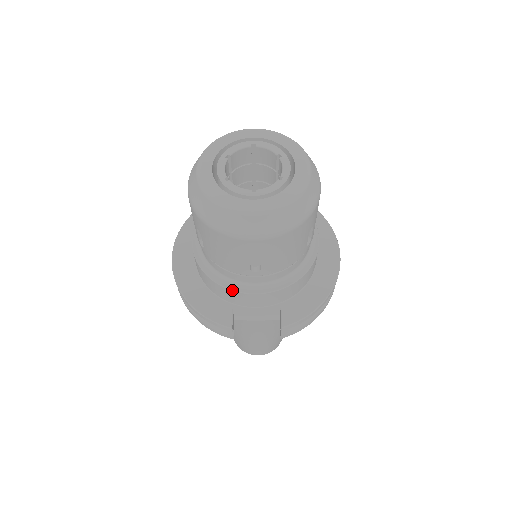
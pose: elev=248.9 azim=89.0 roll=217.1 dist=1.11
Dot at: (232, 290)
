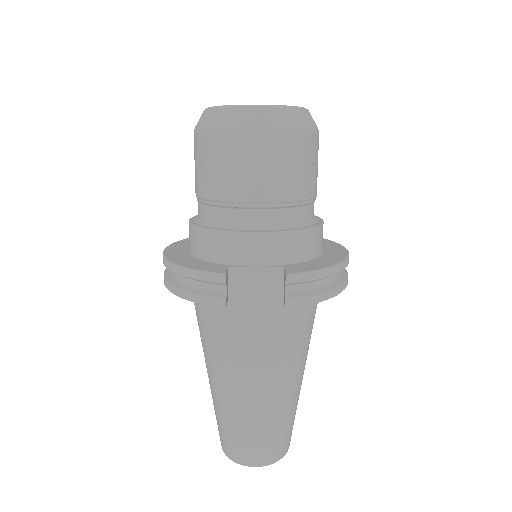
Dot at: (229, 231)
